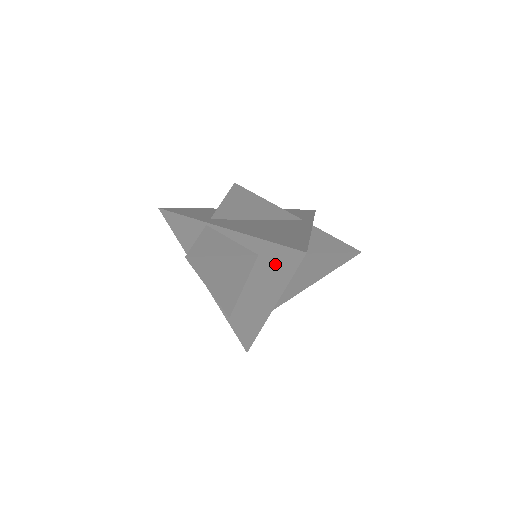
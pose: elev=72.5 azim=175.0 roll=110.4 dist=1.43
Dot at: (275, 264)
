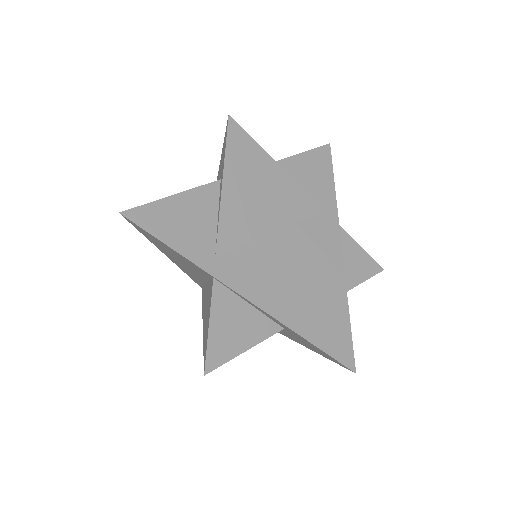
Dot at: (304, 342)
